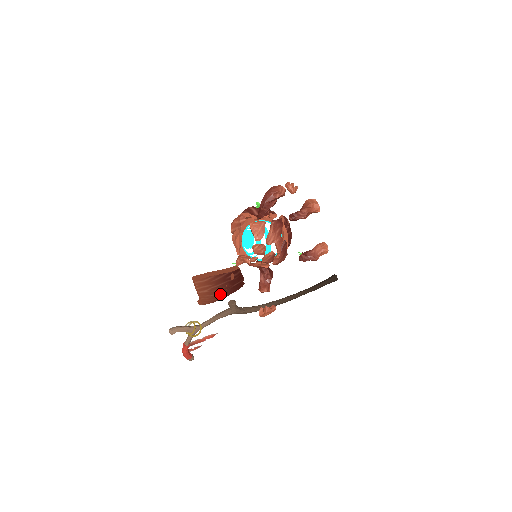
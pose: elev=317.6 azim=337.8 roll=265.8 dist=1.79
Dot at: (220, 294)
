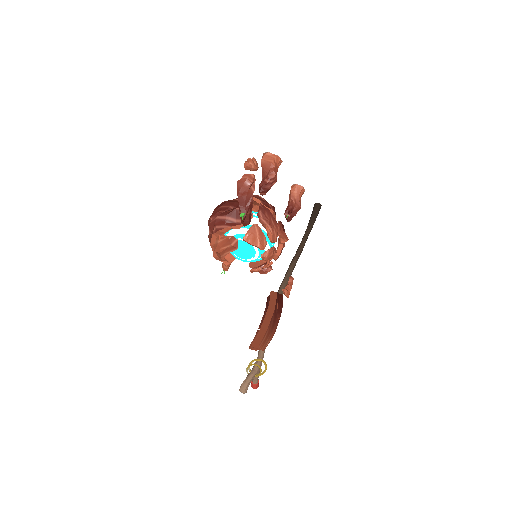
Dot at: occluded
